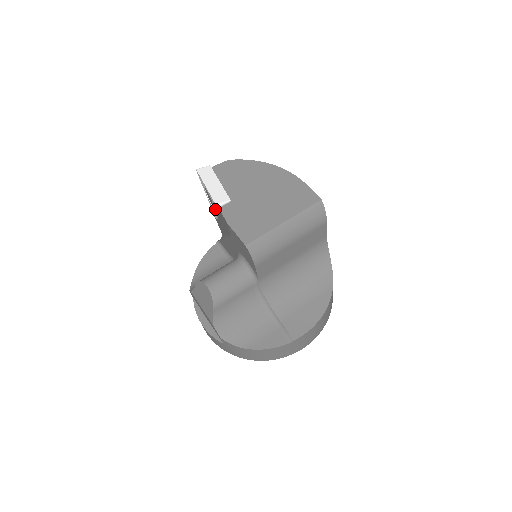
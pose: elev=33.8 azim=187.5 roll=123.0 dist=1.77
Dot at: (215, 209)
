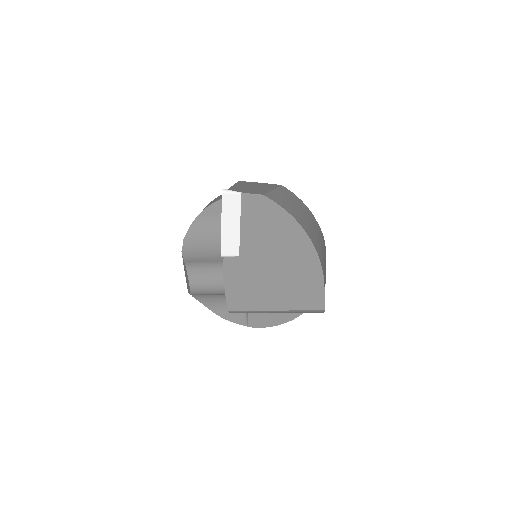
Dot at: occluded
